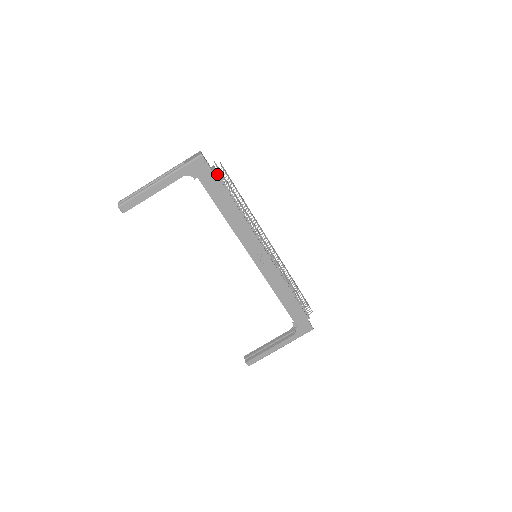
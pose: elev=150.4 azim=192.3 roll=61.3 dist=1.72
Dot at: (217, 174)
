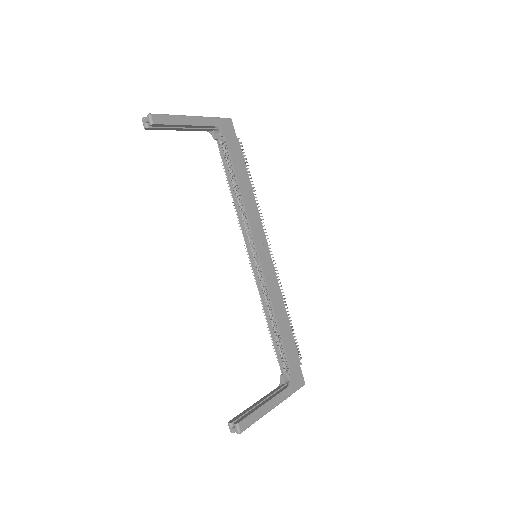
Dot at: (238, 145)
